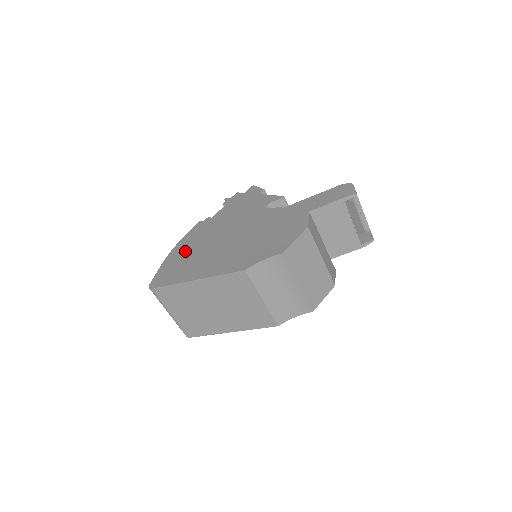
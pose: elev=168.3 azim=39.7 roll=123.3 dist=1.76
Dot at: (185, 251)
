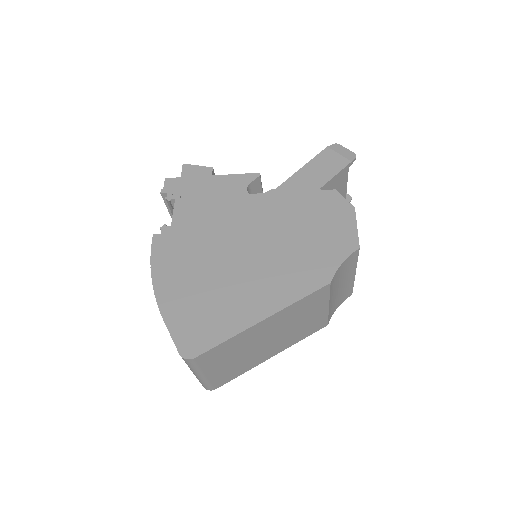
Dot at: (186, 285)
